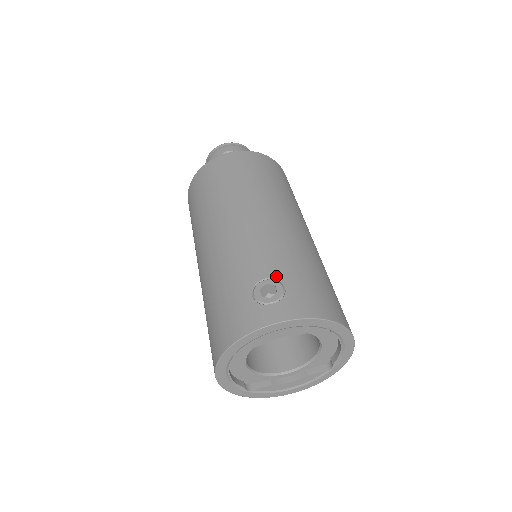
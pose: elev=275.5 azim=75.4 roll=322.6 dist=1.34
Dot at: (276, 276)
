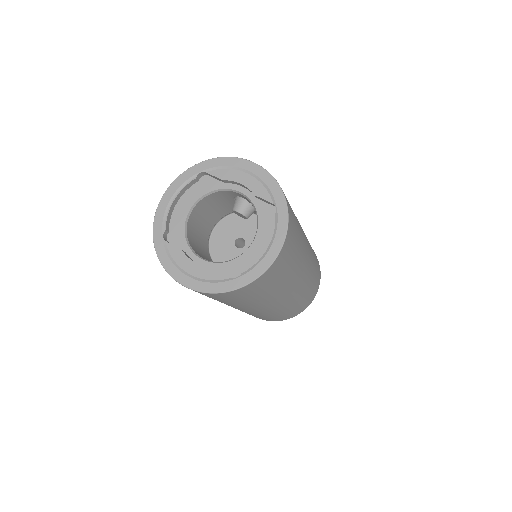
Dot at: occluded
